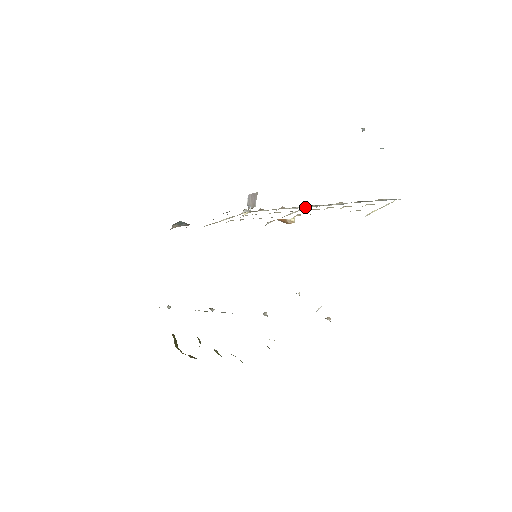
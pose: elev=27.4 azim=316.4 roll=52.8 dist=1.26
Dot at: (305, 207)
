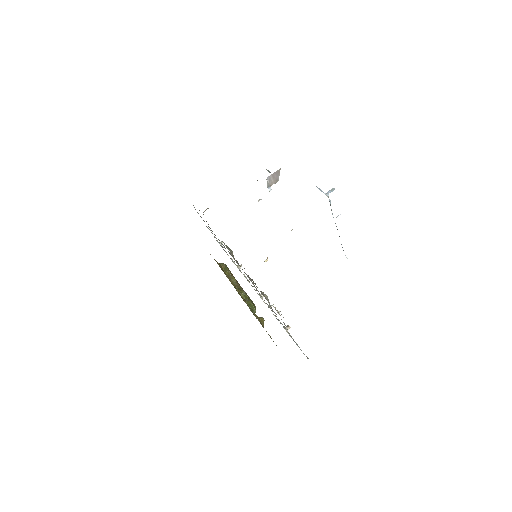
Dot at: occluded
